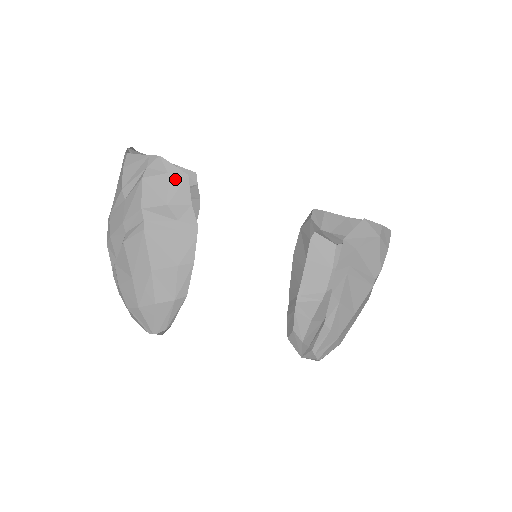
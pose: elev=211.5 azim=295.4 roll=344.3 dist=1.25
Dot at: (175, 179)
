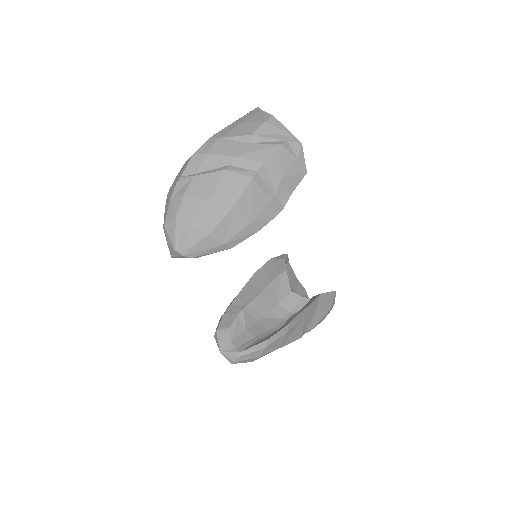
Dot at: (299, 167)
